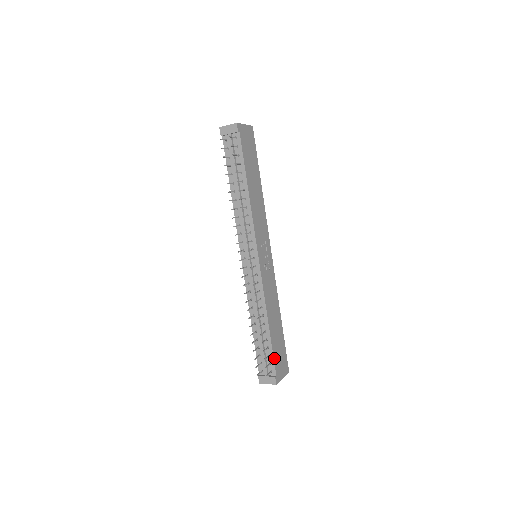
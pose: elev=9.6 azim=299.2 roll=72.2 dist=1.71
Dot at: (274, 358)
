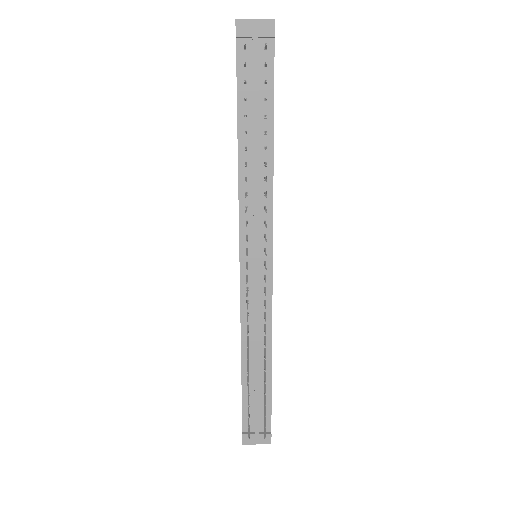
Dot at: (271, 408)
